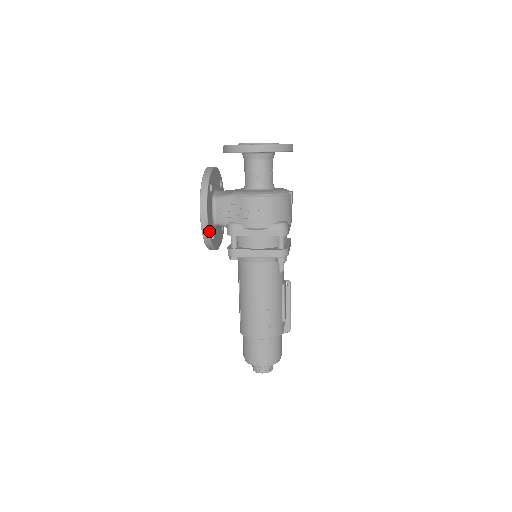
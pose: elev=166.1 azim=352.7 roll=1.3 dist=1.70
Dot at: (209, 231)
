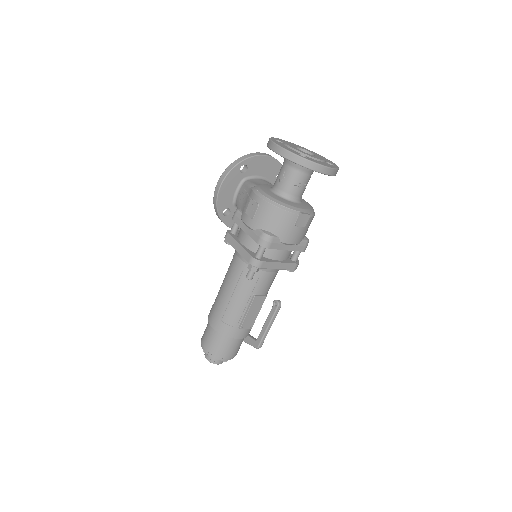
Dot at: (218, 204)
